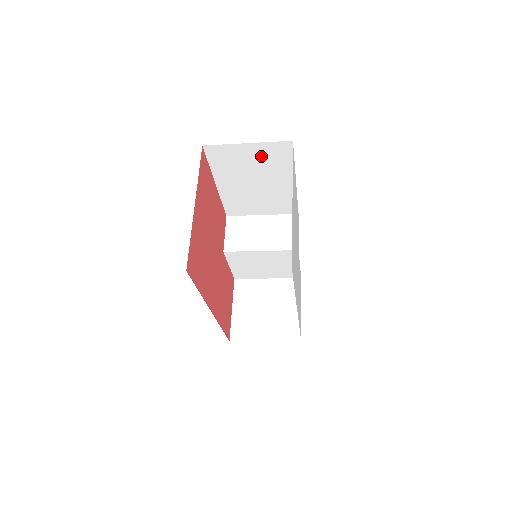
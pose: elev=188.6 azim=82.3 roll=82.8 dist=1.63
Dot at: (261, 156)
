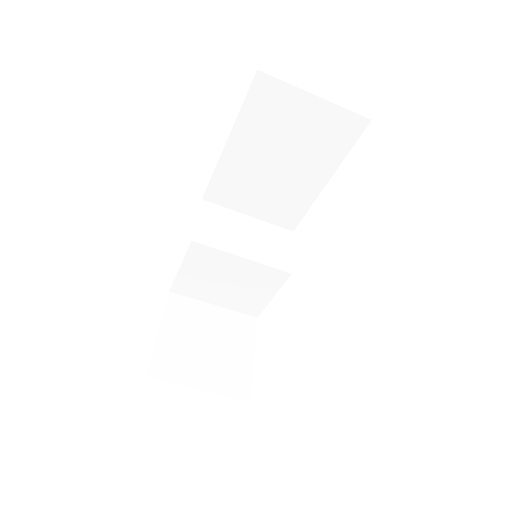
Dot at: (317, 125)
